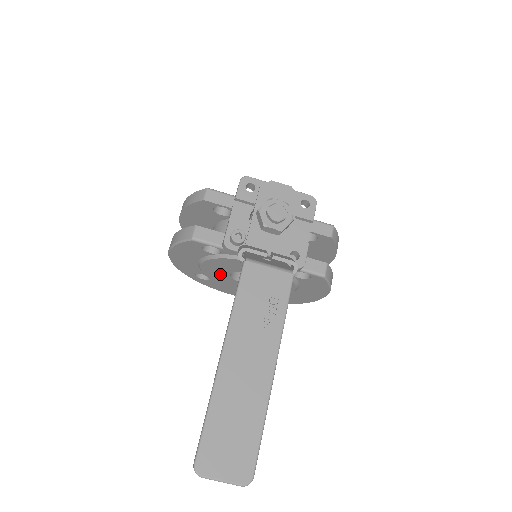
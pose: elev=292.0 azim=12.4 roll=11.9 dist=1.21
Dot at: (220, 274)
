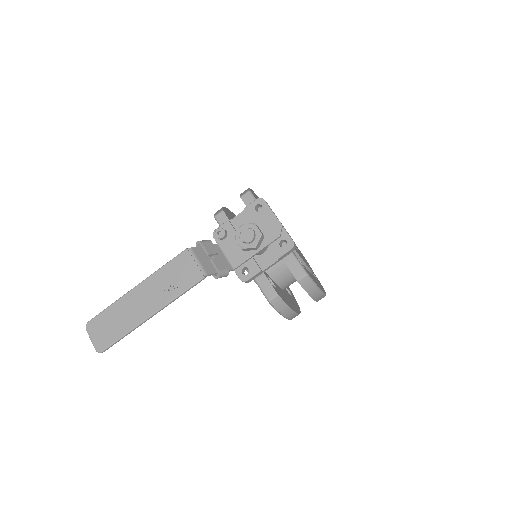
Dot at: occluded
